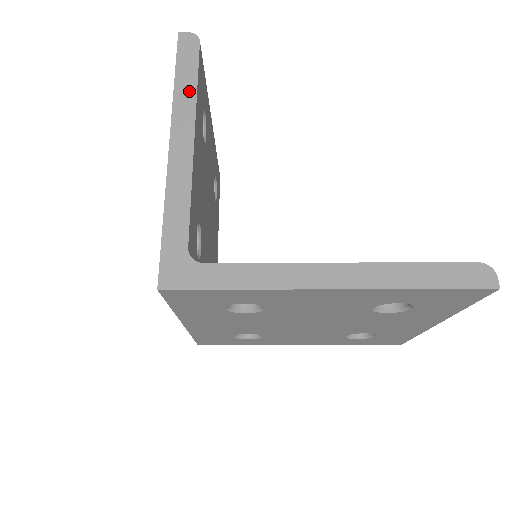
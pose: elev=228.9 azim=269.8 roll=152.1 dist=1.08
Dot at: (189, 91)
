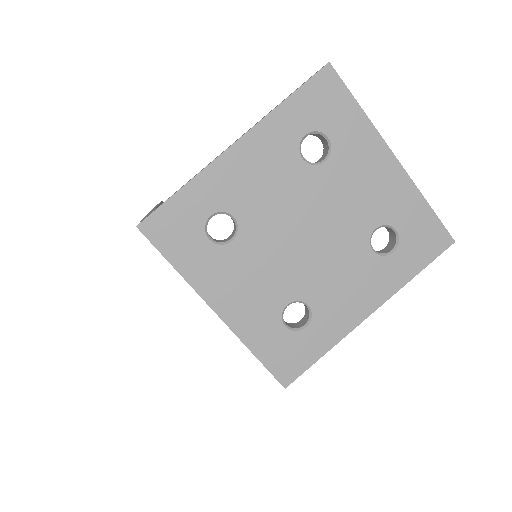
Dot at: occluded
